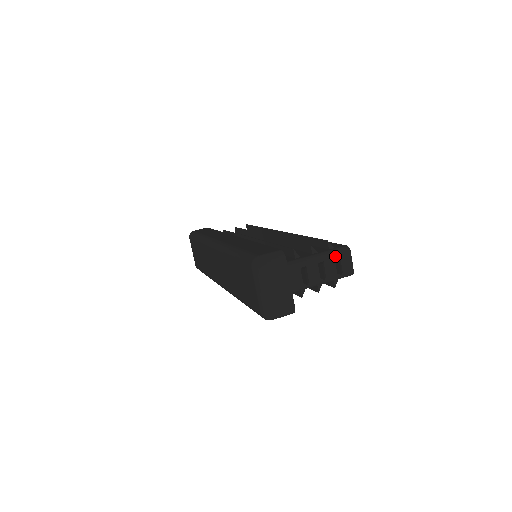
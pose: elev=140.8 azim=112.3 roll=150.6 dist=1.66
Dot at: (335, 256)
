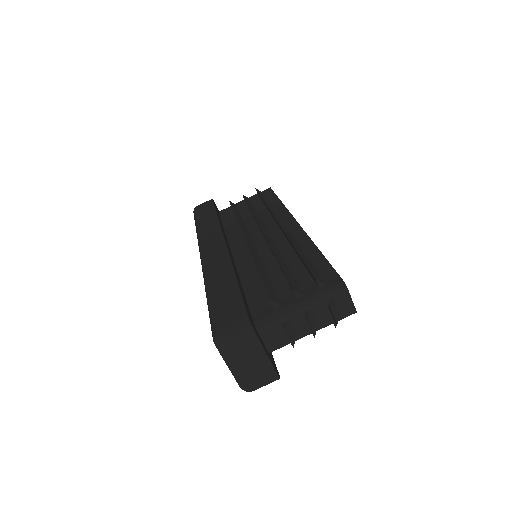
Dot at: (326, 300)
